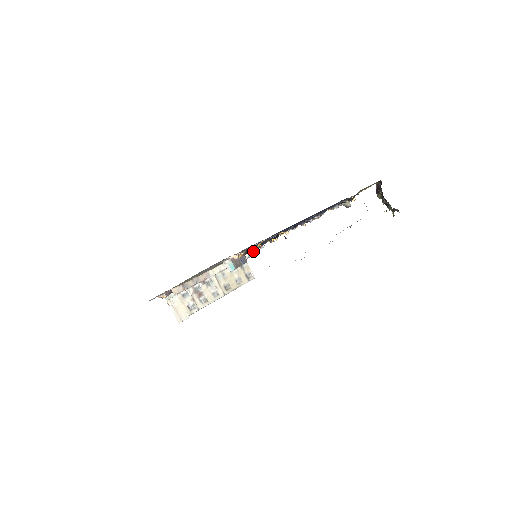
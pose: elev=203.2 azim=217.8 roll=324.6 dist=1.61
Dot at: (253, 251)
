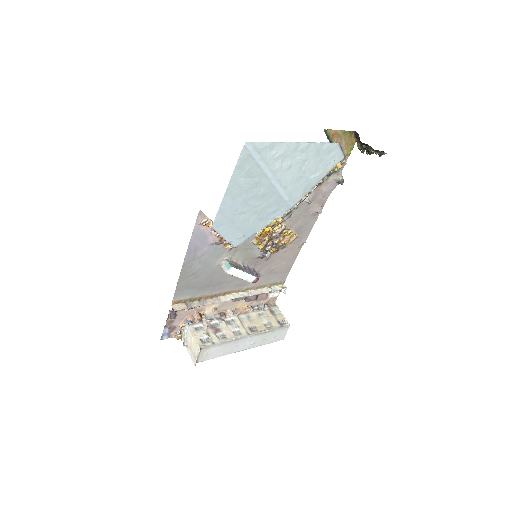
Dot at: (278, 288)
